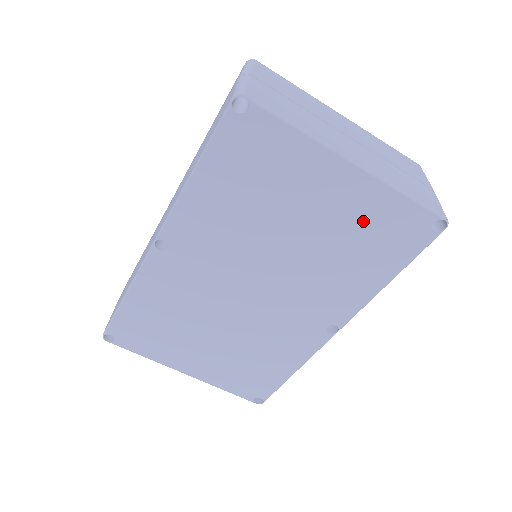
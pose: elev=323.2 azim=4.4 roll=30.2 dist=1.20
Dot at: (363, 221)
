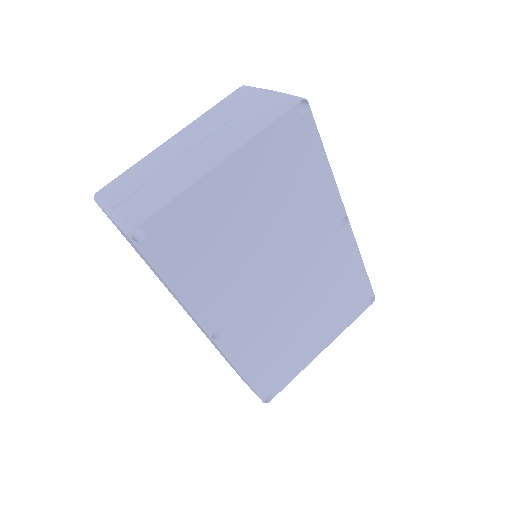
Dot at: (271, 168)
